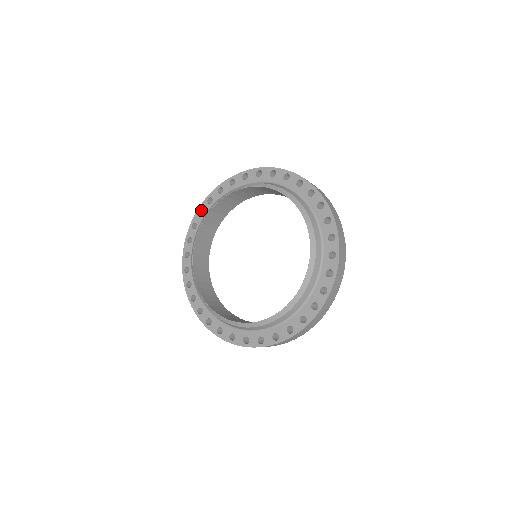
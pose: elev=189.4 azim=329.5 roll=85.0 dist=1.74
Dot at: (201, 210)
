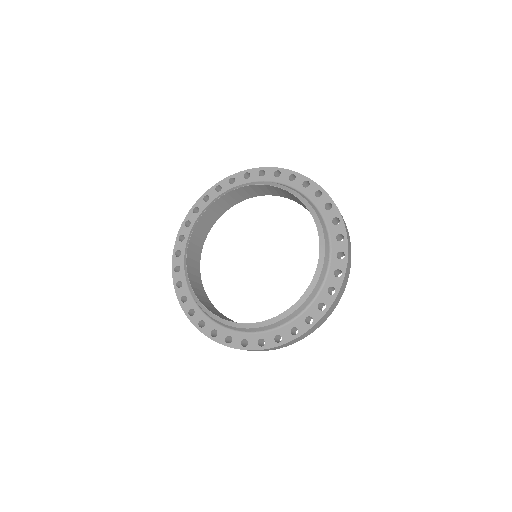
Dot at: (176, 252)
